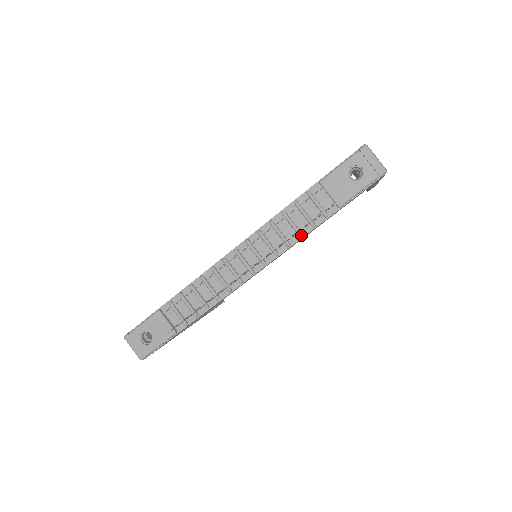
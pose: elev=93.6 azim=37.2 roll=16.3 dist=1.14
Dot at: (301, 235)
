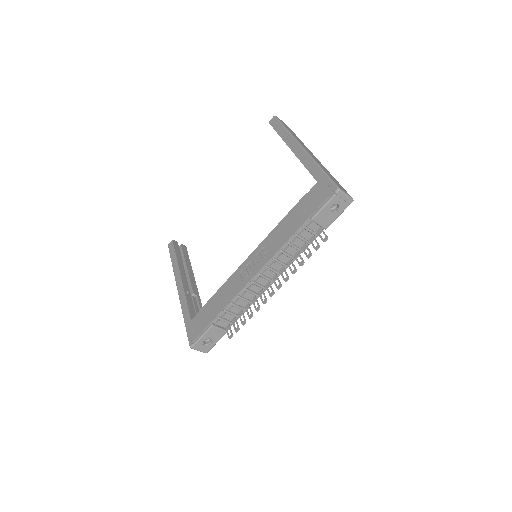
Dot at: occluded
